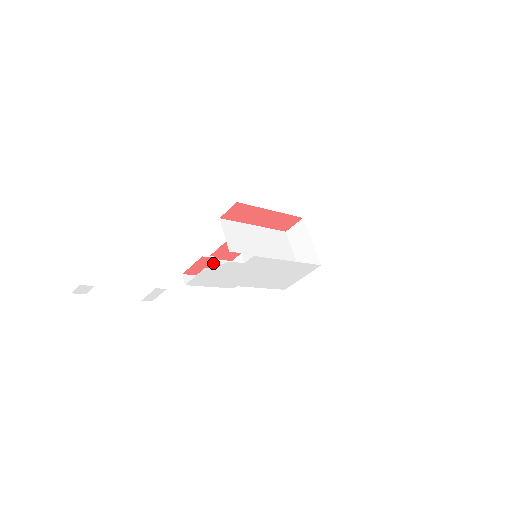
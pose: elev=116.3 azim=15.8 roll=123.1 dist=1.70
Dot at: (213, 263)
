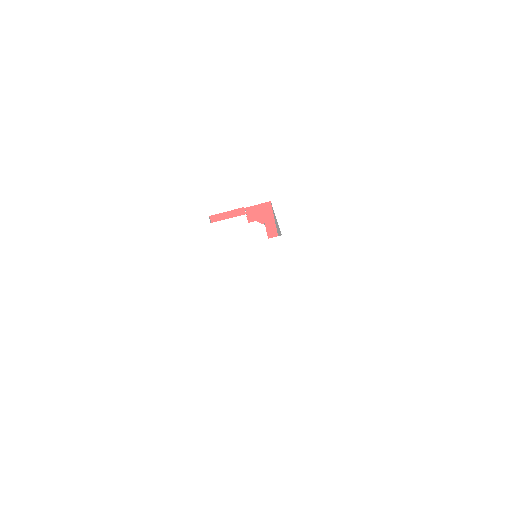
Dot at: occluded
